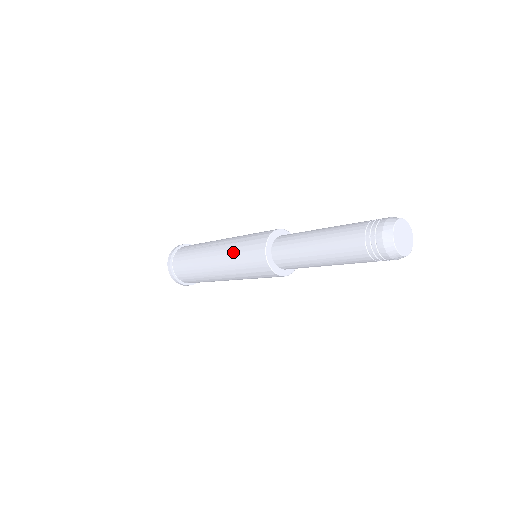
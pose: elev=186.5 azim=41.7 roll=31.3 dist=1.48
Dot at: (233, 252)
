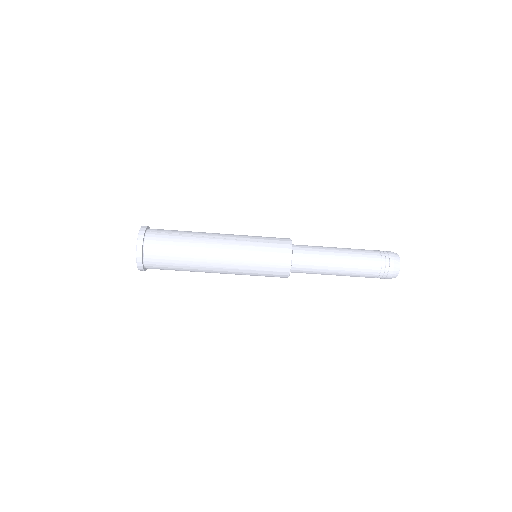
Dot at: (250, 250)
